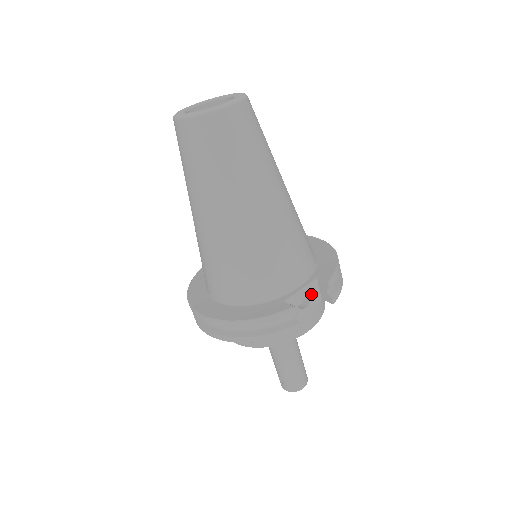
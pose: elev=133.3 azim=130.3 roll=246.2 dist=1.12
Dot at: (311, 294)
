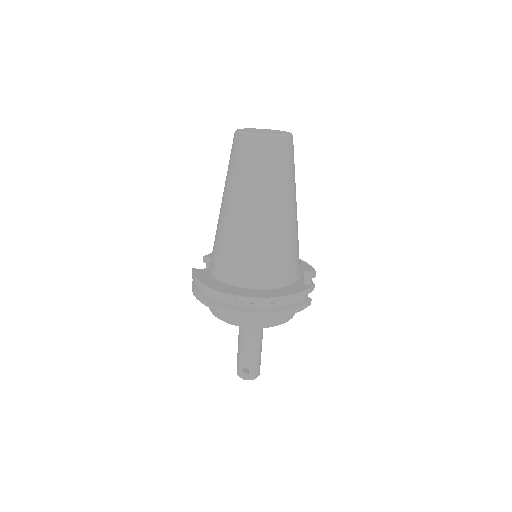
Dot at: occluded
